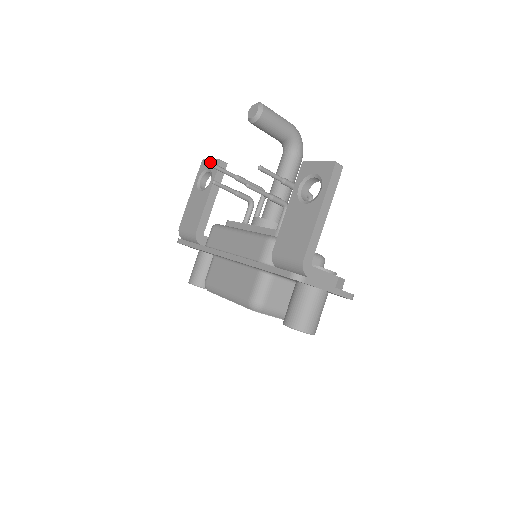
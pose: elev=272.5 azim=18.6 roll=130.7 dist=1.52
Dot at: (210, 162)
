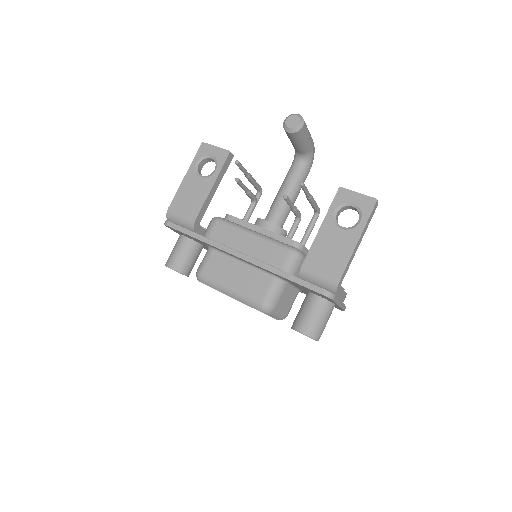
Dot at: (215, 149)
